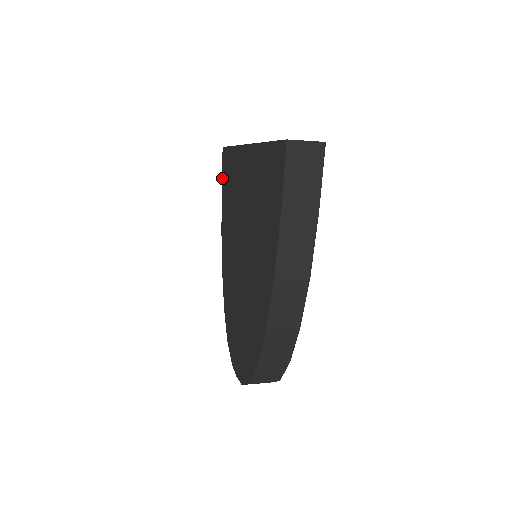
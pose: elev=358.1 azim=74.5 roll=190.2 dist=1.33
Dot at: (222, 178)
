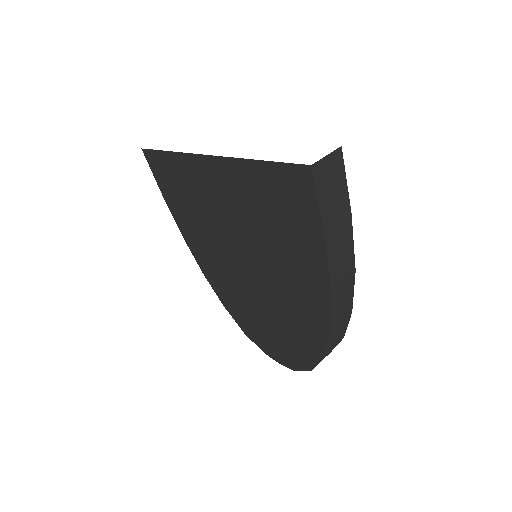
Dot at: (157, 182)
